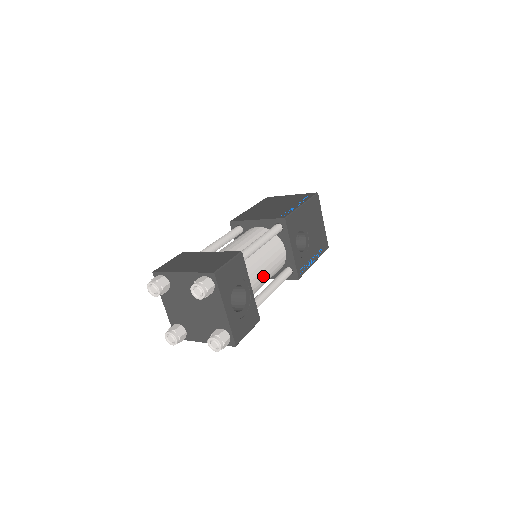
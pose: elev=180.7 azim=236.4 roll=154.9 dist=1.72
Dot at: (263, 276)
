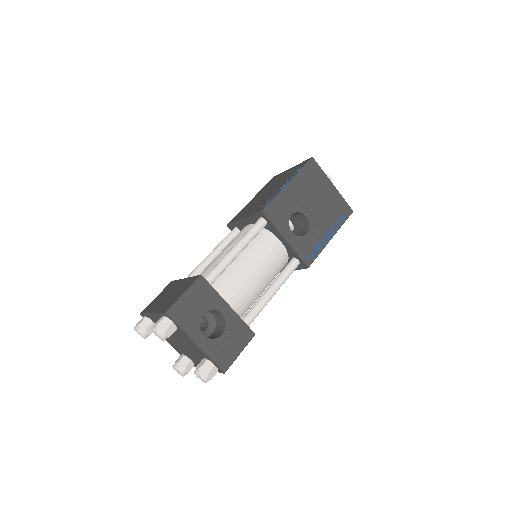
Dot at: (253, 283)
